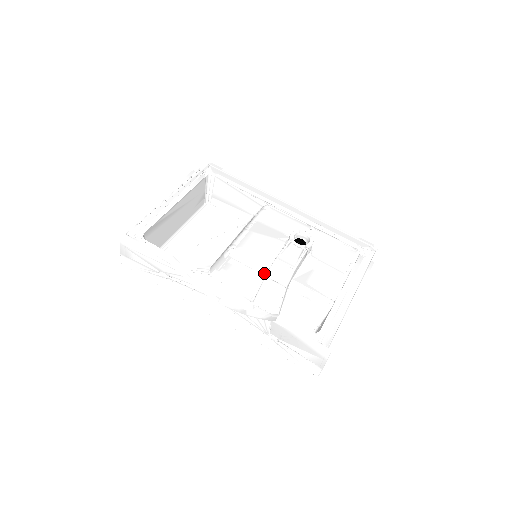
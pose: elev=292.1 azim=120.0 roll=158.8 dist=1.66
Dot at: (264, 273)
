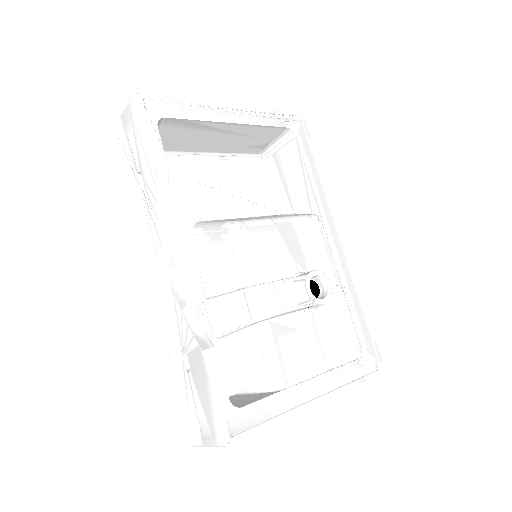
Dot at: (245, 284)
